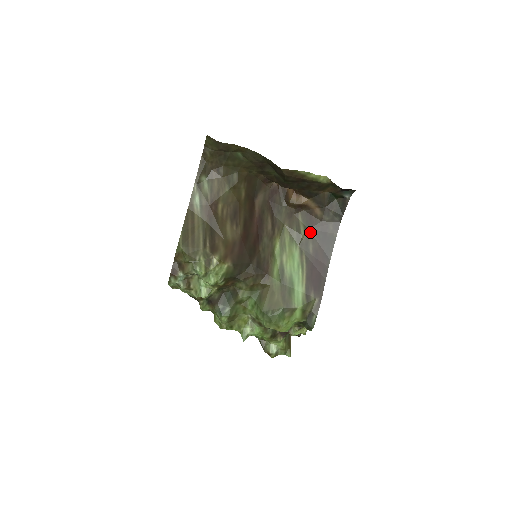
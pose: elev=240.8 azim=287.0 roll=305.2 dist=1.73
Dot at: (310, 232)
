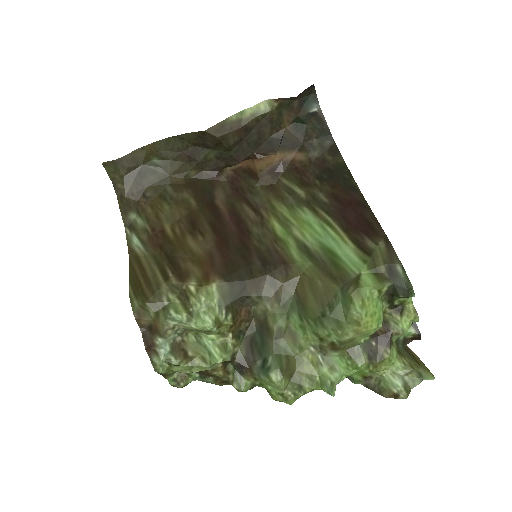
Dot at: (308, 184)
